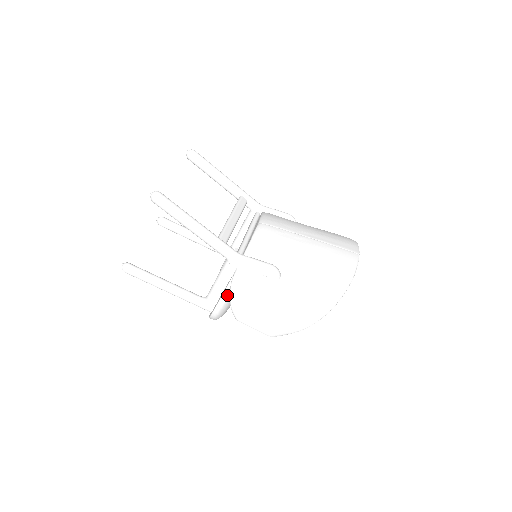
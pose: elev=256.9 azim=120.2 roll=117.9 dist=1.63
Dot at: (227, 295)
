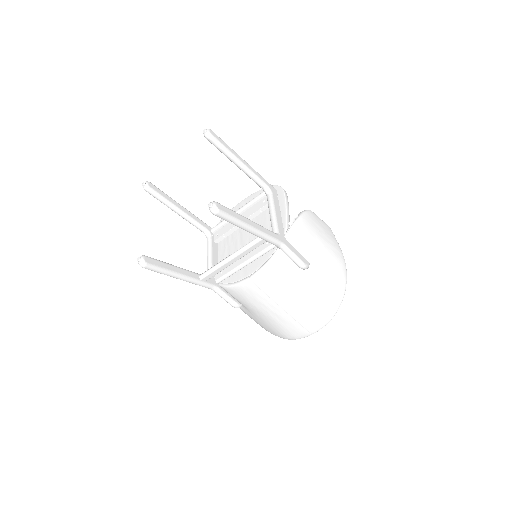
Dot at: occluded
